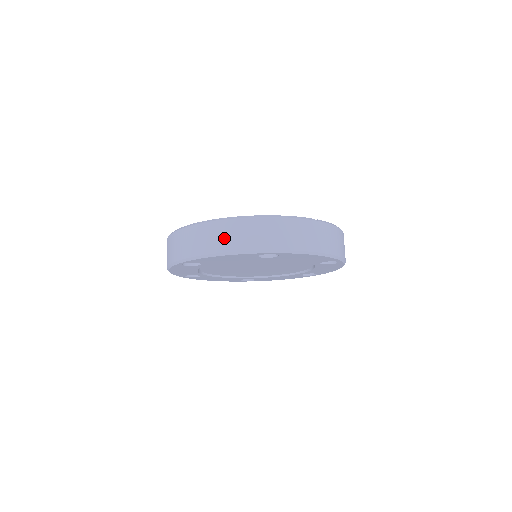
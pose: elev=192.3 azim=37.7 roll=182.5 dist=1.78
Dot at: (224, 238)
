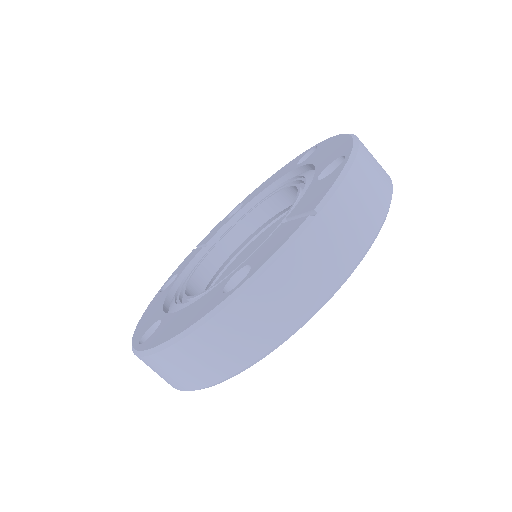
Dot at: (204, 364)
